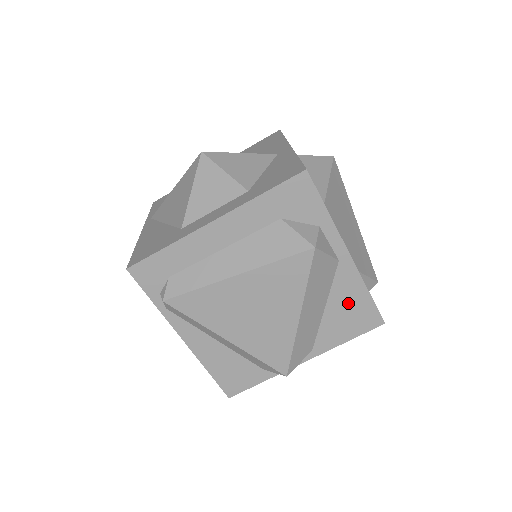
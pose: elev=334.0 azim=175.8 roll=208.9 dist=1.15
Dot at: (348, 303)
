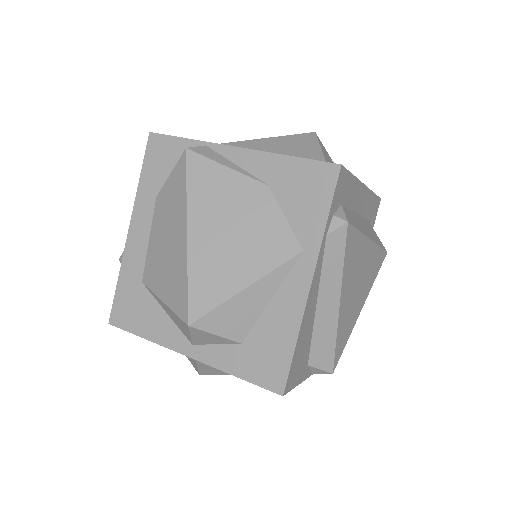
Dot at: occluded
